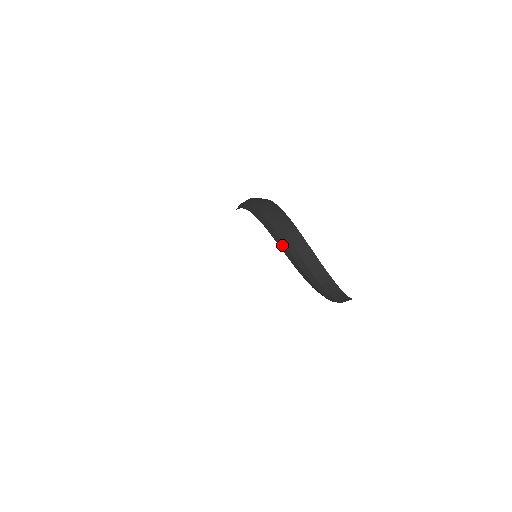
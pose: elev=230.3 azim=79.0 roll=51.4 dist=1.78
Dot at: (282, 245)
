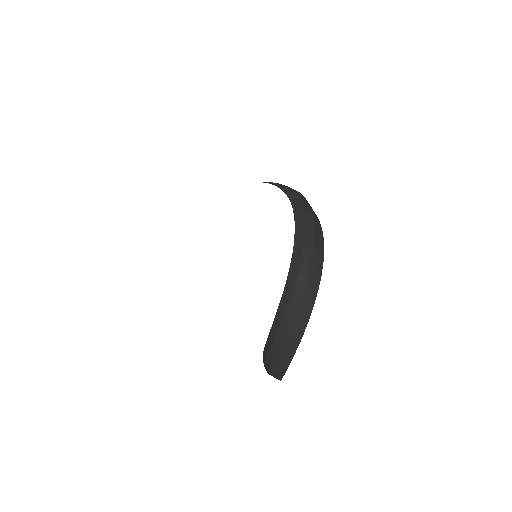
Dot at: (279, 317)
